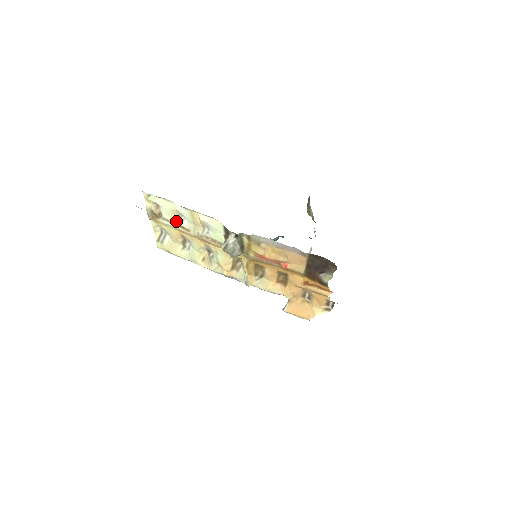
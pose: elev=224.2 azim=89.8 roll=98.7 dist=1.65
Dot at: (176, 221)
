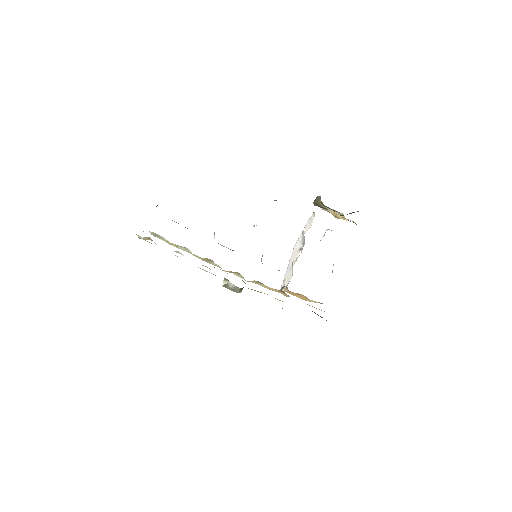
Dot at: occluded
